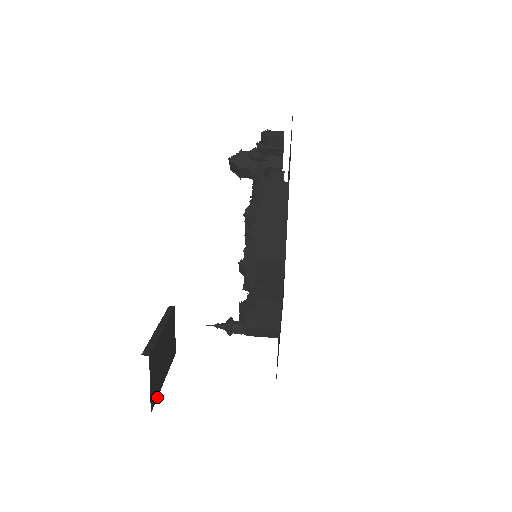
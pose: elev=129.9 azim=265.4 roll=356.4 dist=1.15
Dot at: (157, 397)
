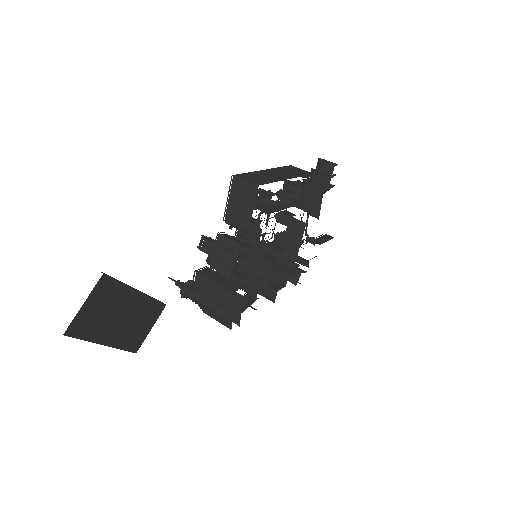
Dot at: (83, 339)
